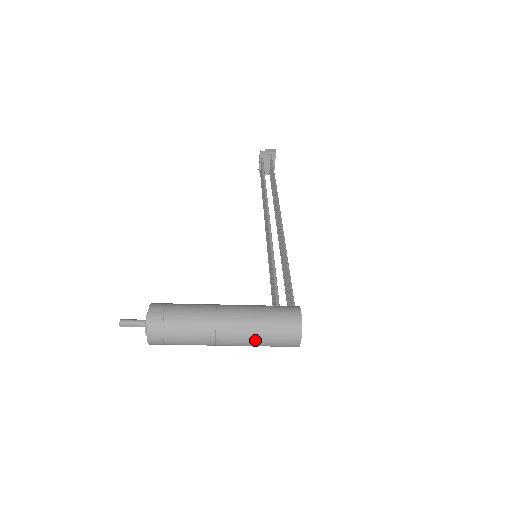
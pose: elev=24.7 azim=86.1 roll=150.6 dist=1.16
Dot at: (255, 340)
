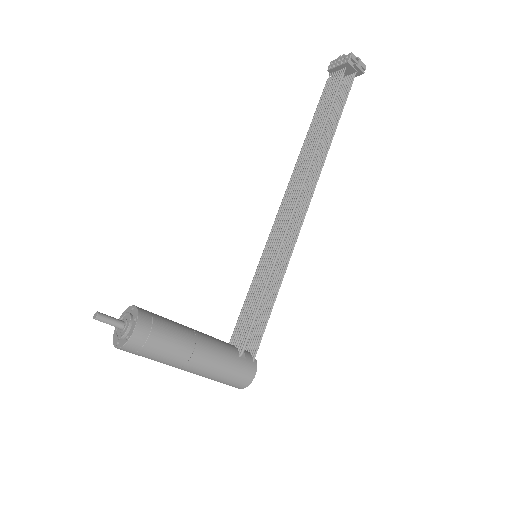
Dot at: (206, 377)
